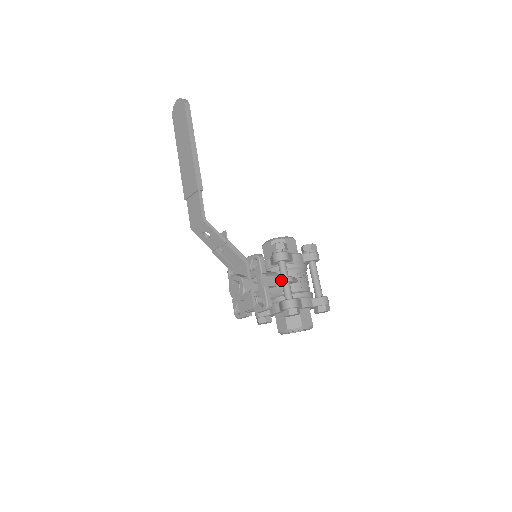
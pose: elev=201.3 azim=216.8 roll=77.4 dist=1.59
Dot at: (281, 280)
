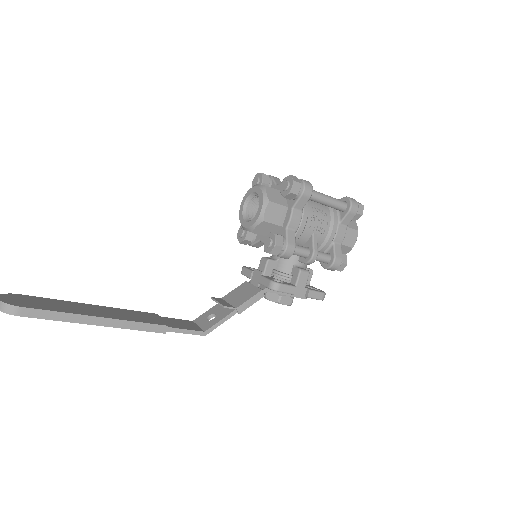
Dot at: occluded
